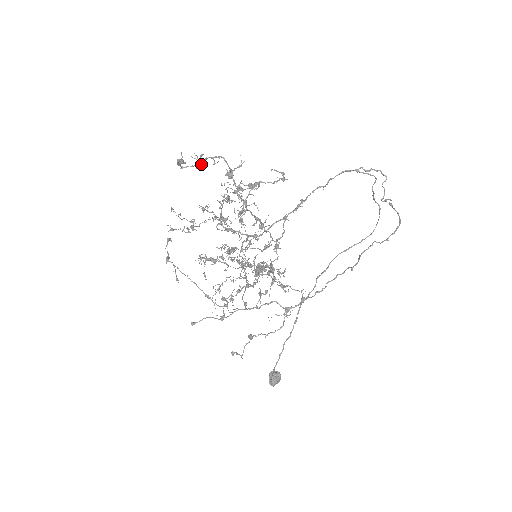
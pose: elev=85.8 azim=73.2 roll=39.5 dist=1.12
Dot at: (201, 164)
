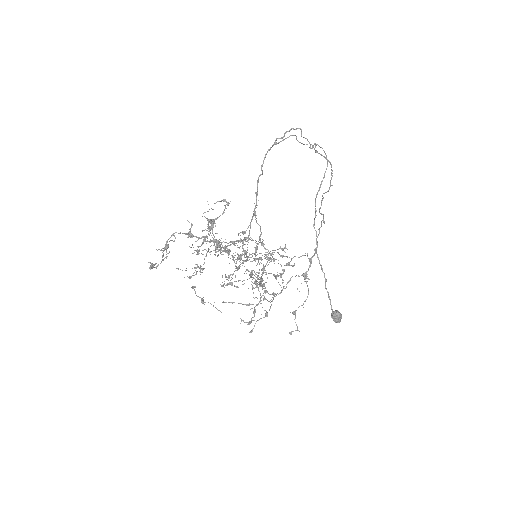
Dot at: (165, 257)
